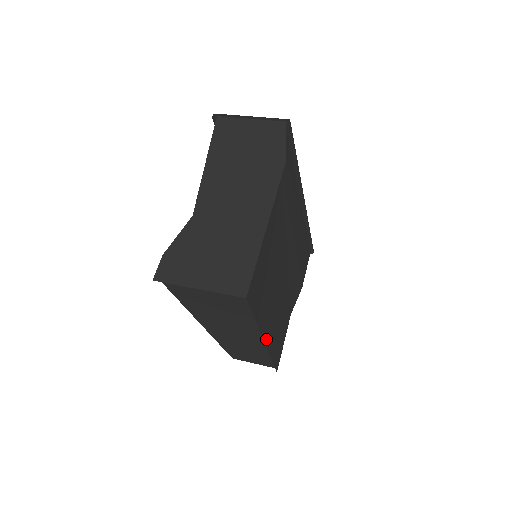
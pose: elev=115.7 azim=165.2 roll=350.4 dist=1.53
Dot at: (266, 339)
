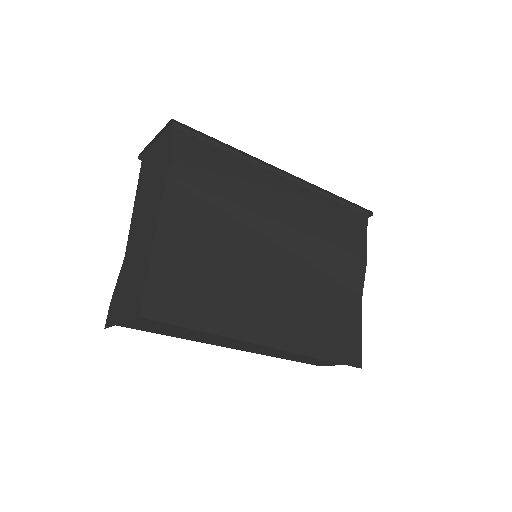
Dot at: (269, 341)
